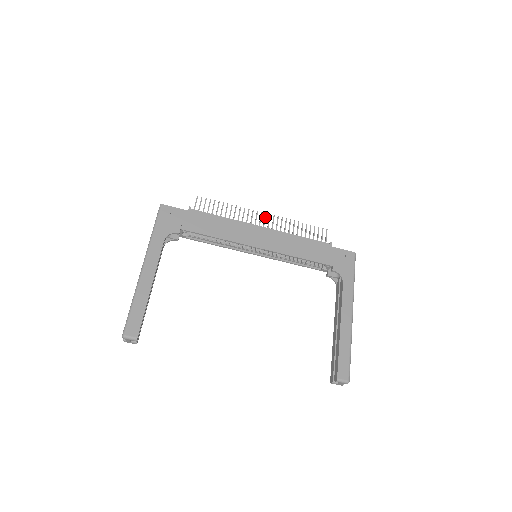
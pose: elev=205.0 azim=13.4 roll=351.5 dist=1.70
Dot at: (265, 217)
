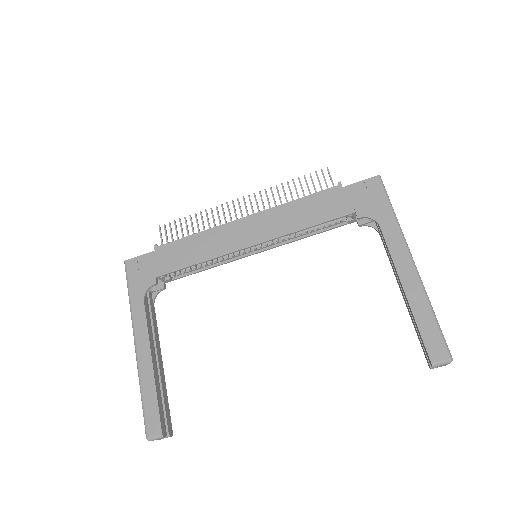
Dot at: (244, 202)
